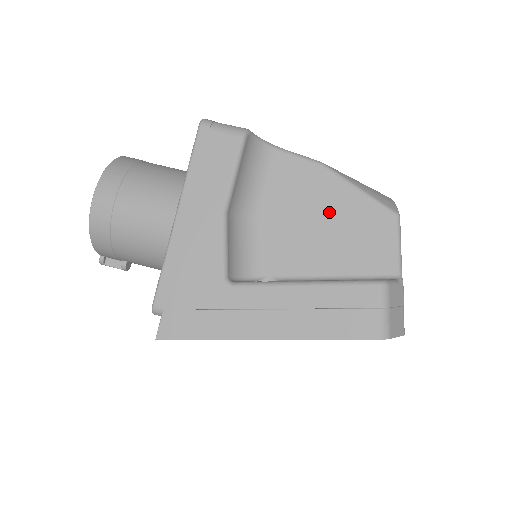
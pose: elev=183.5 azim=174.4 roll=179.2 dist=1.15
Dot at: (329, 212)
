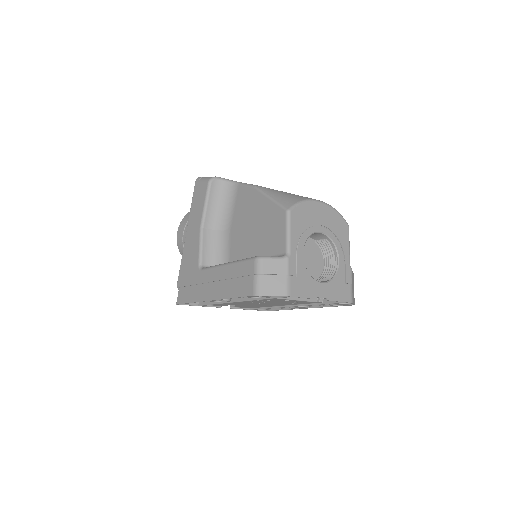
Dot at: (256, 217)
